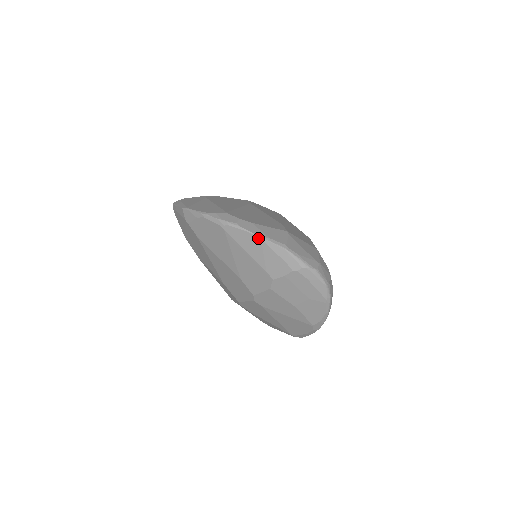
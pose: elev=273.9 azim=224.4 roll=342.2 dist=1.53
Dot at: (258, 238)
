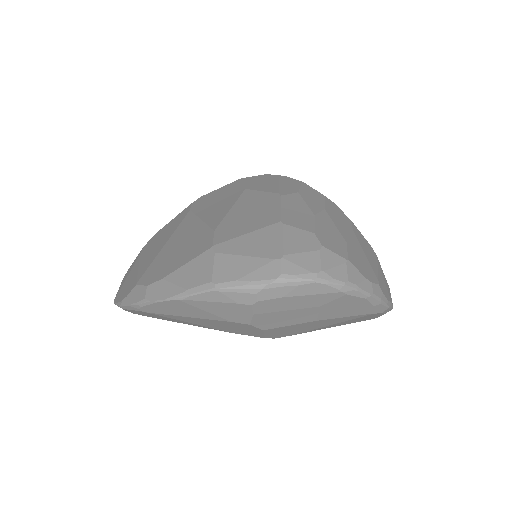
Dot at: (175, 301)
